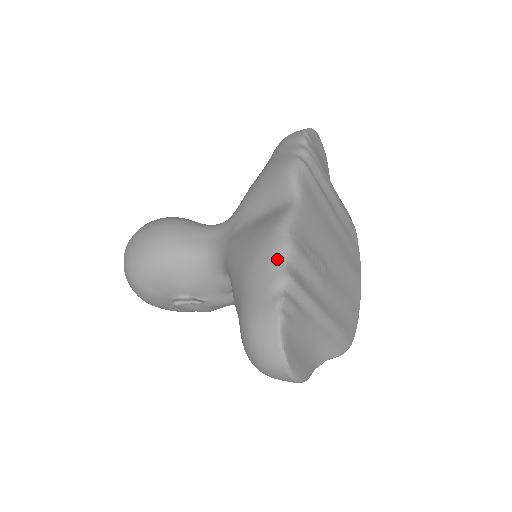
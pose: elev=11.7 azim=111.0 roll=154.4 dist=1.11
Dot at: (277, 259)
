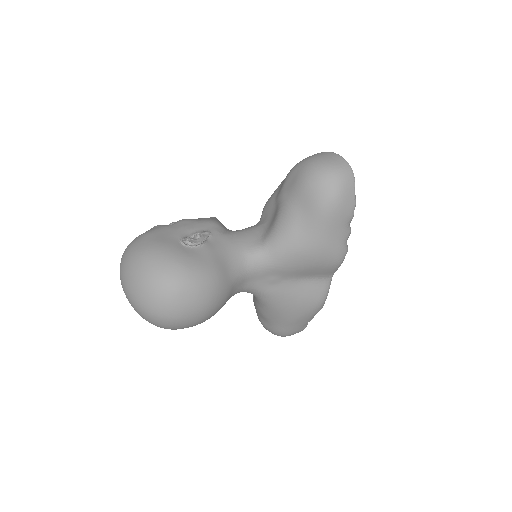
Dot at: occluded
